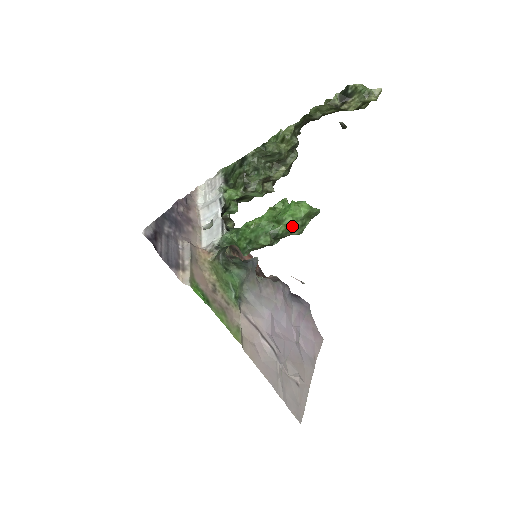
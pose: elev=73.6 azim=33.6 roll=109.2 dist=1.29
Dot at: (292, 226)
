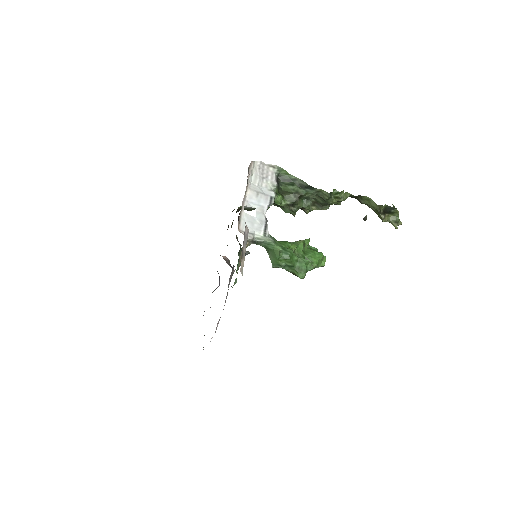
Dot at: (311, 269)
